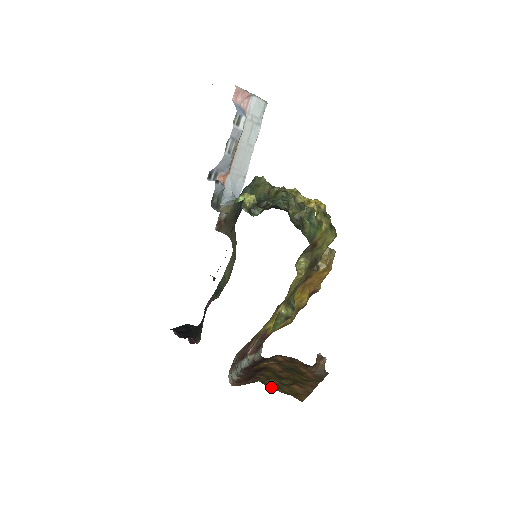
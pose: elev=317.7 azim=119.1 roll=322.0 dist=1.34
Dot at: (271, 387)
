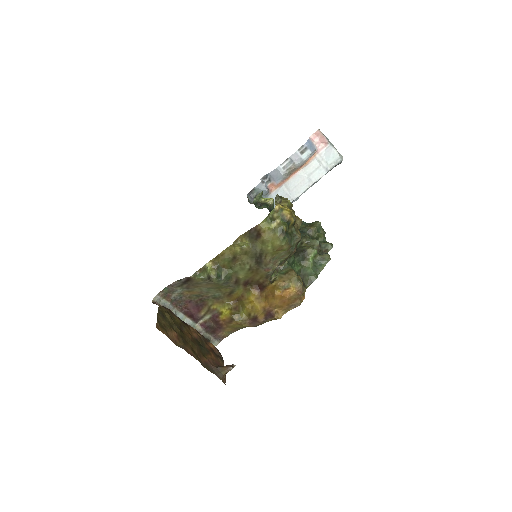
Dot at: (159, 311)
